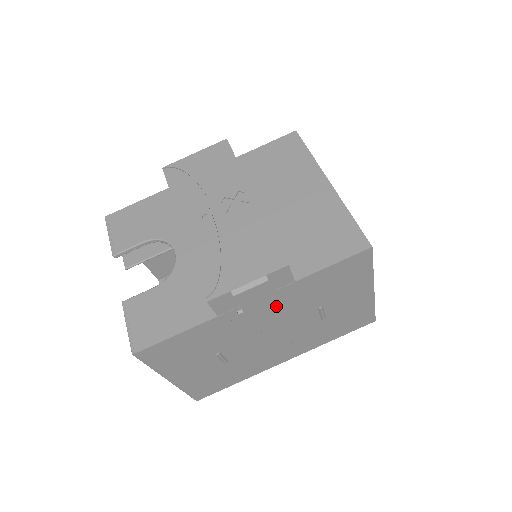
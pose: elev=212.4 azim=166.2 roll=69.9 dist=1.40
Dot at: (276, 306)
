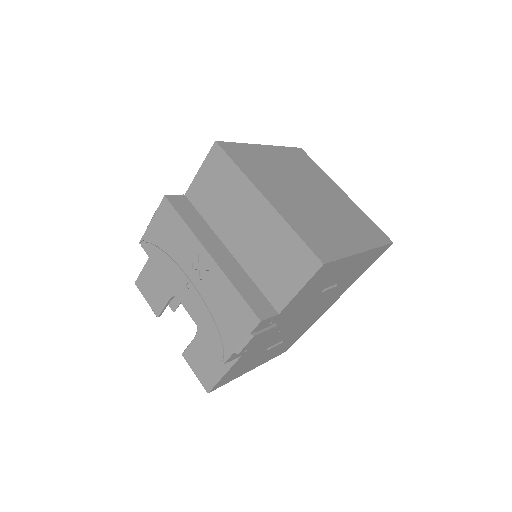
Dot at: (282, 321)
